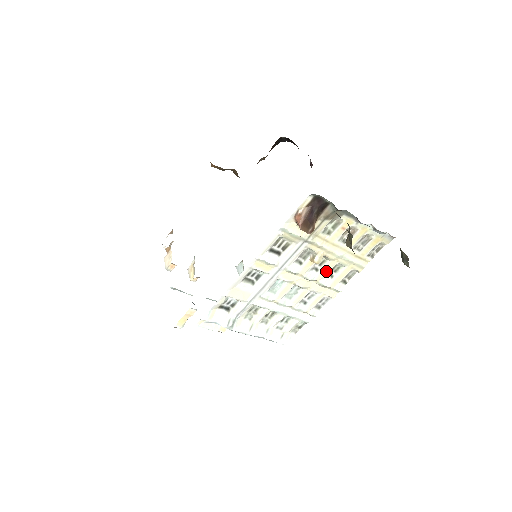
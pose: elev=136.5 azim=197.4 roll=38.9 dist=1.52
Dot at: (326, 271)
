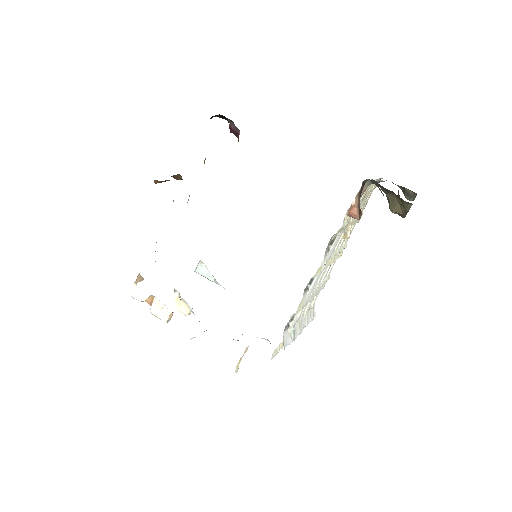
Dot at: occluded
